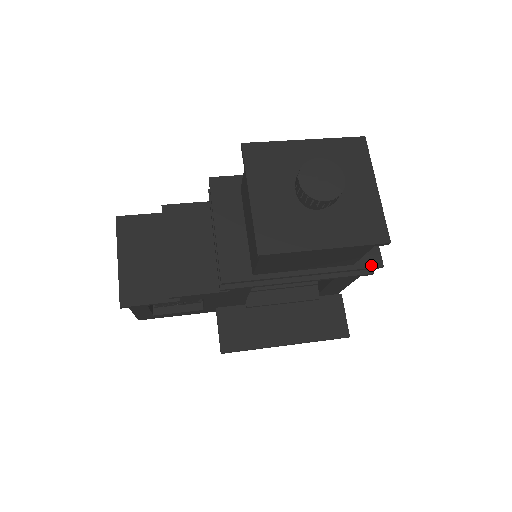
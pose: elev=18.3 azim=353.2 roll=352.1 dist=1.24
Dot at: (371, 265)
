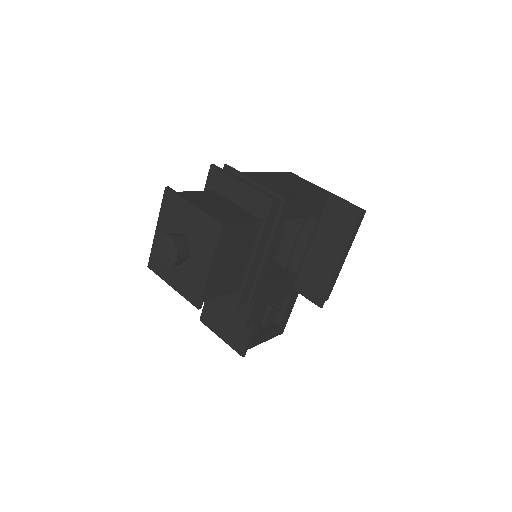
Dot at: (268, 208)
